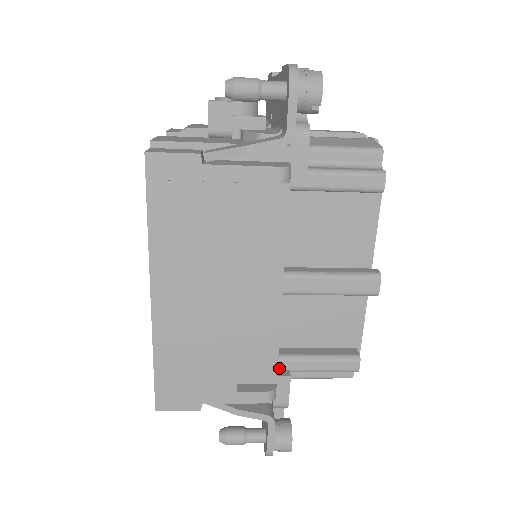
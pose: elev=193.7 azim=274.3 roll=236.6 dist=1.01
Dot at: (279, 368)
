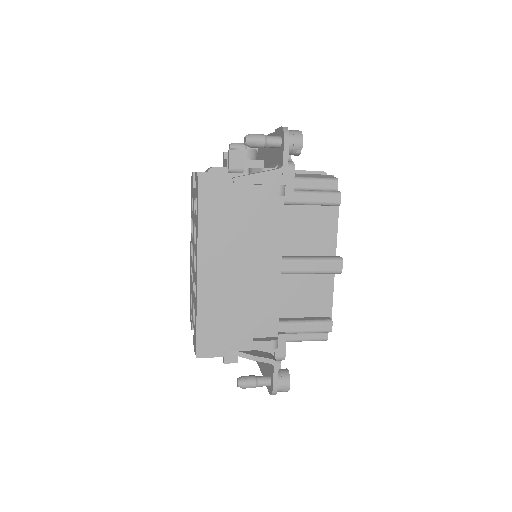
Dot at: (278, 330)
